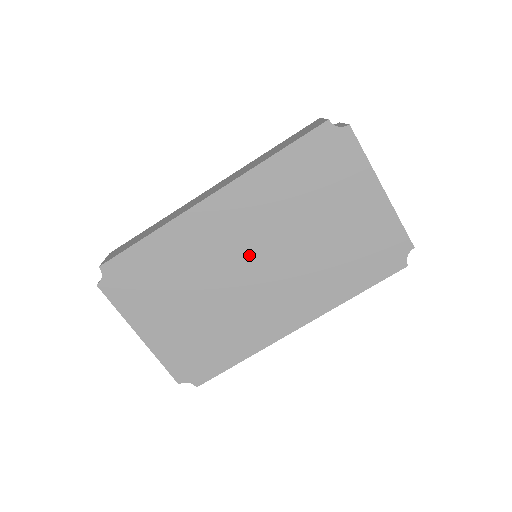
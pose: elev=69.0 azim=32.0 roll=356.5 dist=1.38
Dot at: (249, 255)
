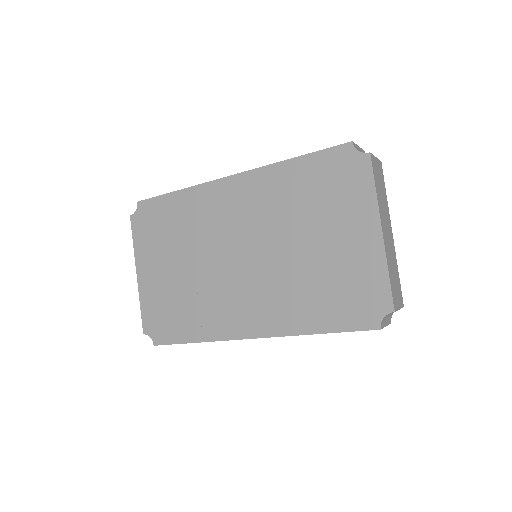
Dot at: (239, 242)
